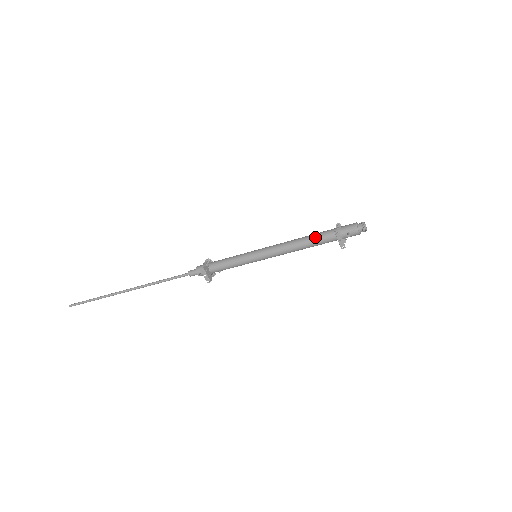
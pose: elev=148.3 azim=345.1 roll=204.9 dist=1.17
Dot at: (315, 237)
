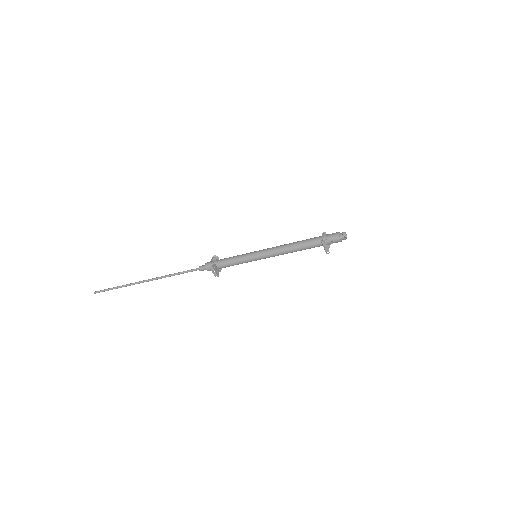
Dot at: (305, 243)
